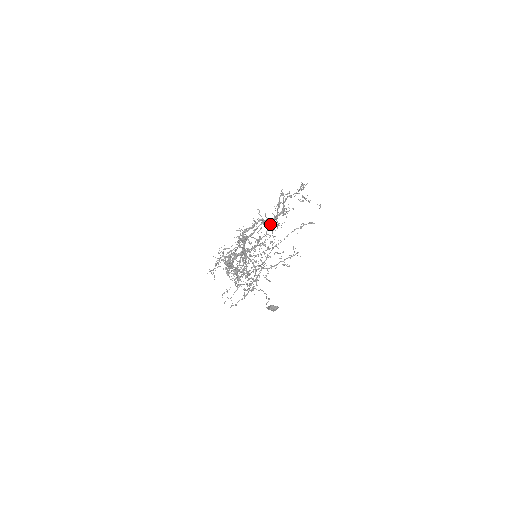
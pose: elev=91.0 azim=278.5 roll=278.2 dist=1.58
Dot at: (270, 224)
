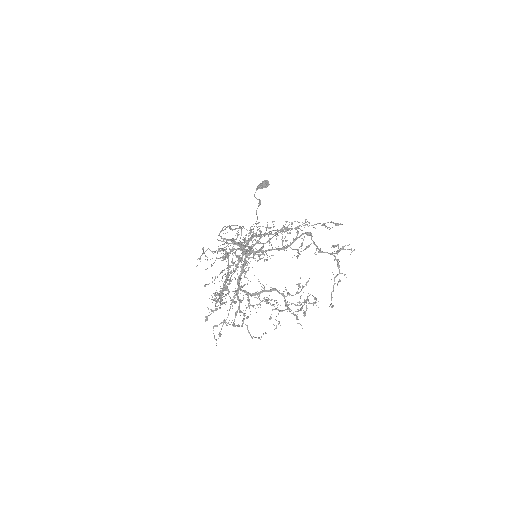
Dot at: occluded
